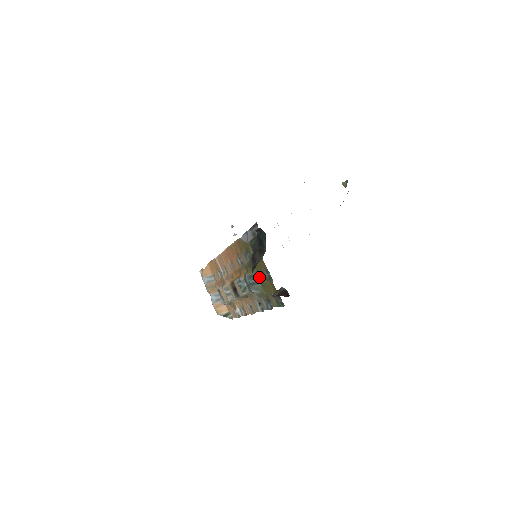
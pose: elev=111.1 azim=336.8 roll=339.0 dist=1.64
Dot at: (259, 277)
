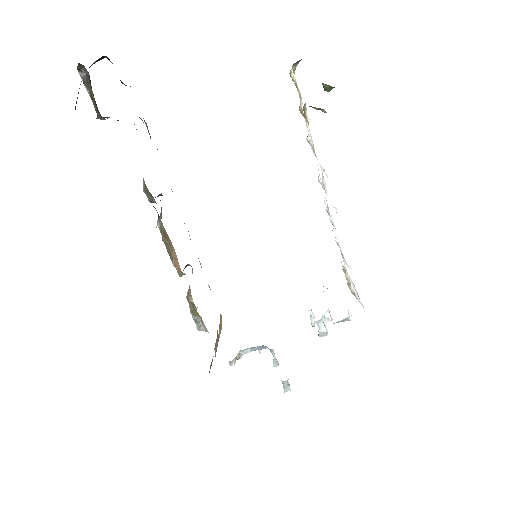
Dot at: occluded
